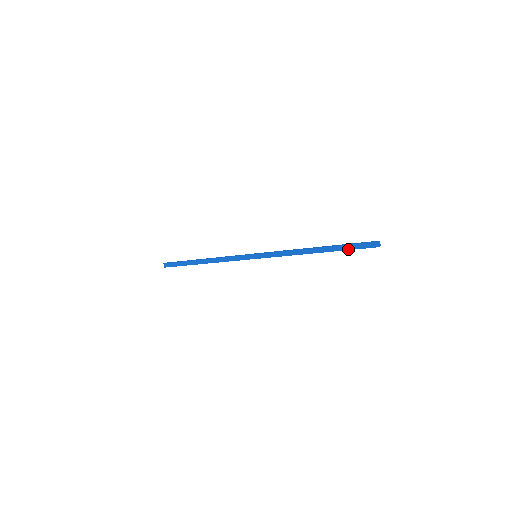
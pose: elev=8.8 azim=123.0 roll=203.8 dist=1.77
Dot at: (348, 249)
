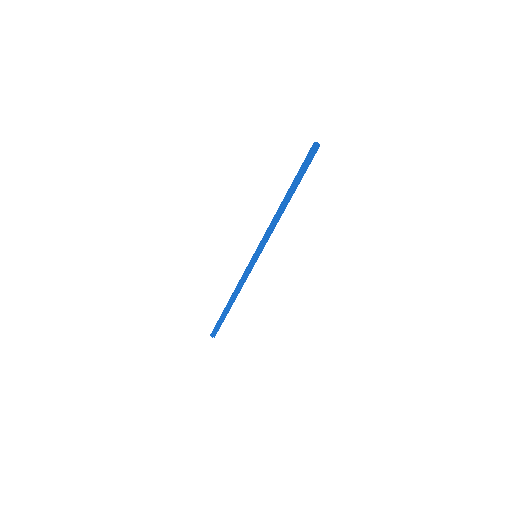
Dot at: (301, 174)
